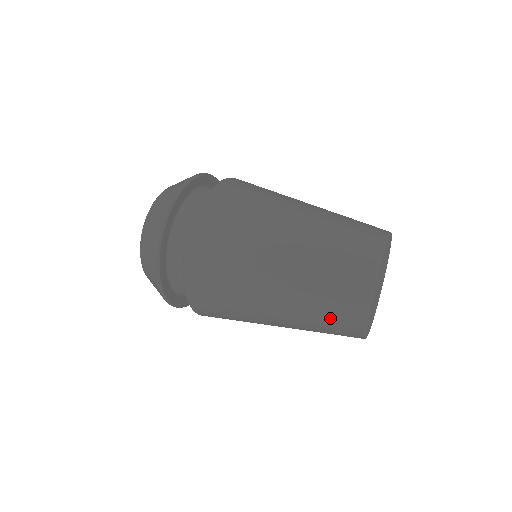
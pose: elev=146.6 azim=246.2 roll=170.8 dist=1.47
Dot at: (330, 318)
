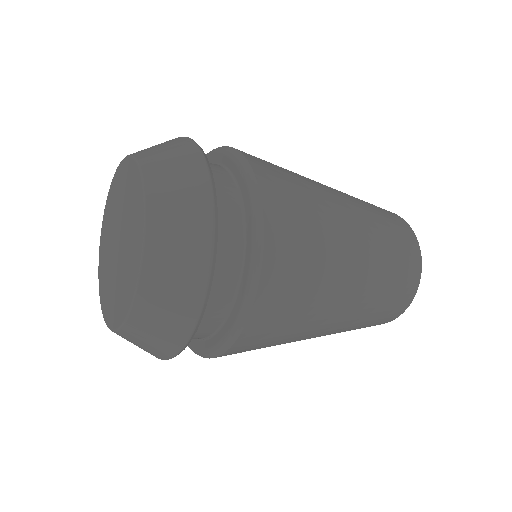
Dot at: (396, 235)
